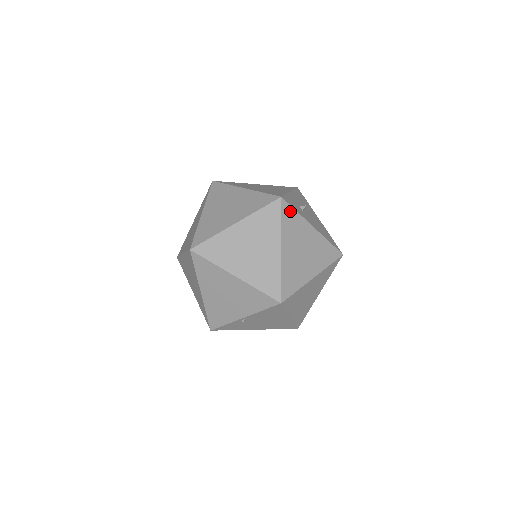
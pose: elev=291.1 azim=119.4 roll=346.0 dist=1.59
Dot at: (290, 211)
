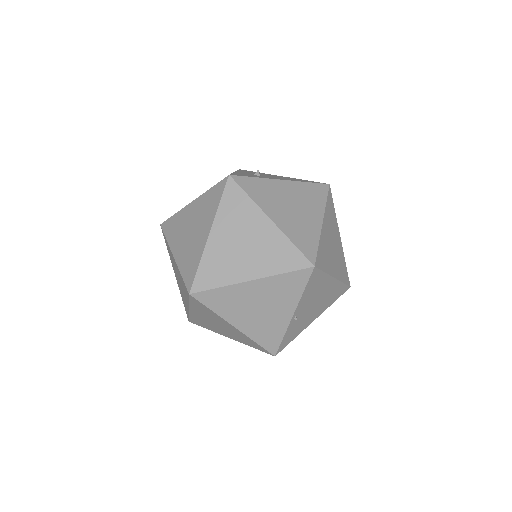
Dot at: (248, 181)
